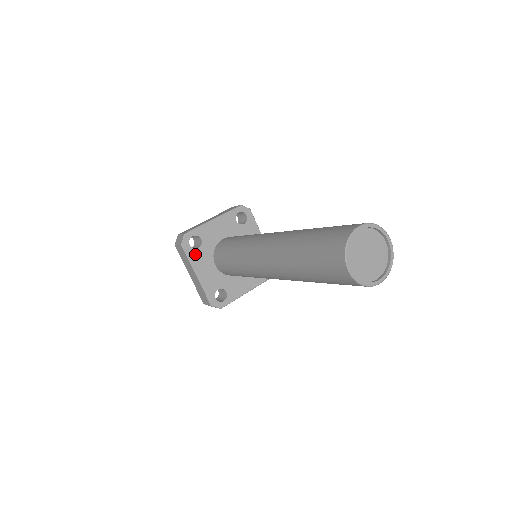
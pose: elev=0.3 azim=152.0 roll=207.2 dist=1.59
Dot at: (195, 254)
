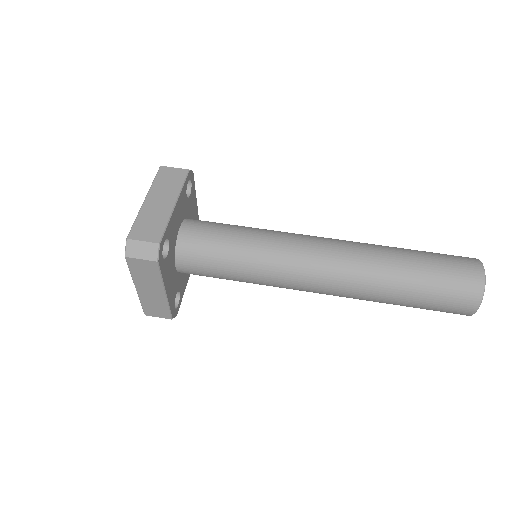
Dot at: (165, 265)
